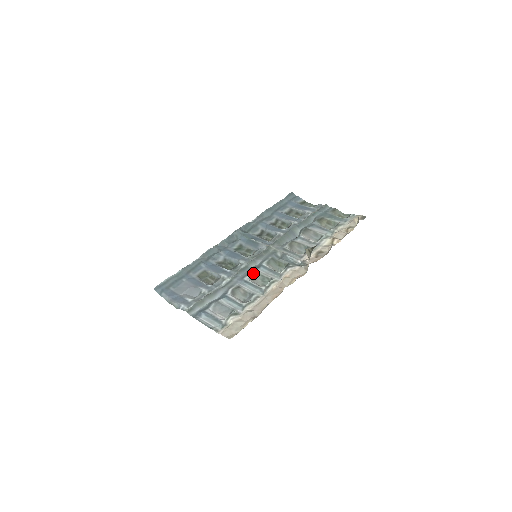
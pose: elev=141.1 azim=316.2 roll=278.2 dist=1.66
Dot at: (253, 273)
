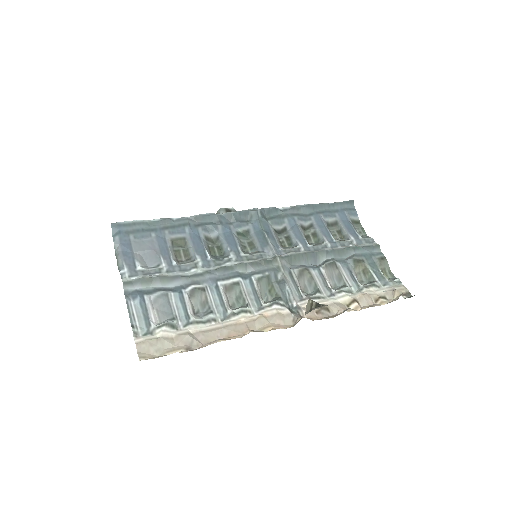
Dot at: (233, 282)
